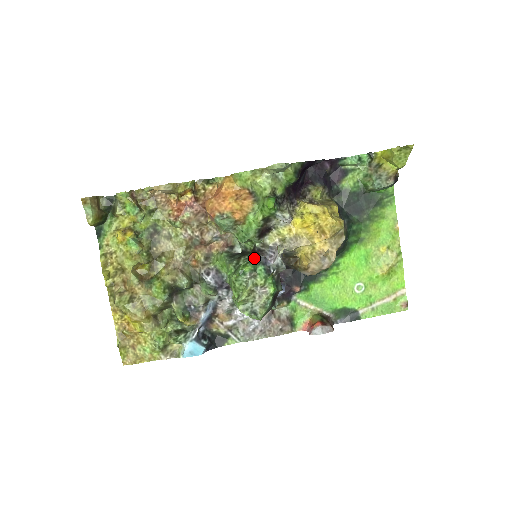
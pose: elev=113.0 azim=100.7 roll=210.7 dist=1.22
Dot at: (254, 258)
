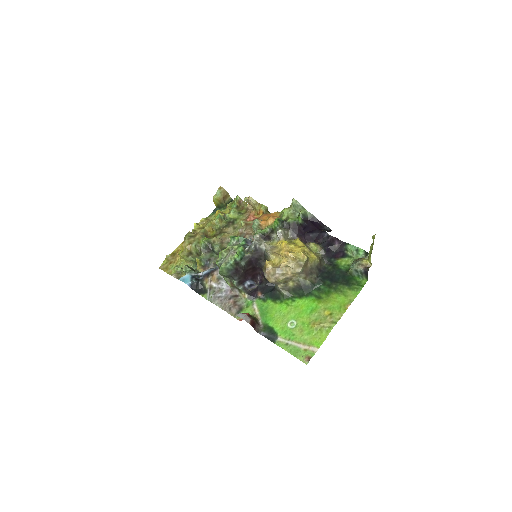
Dot at: occluded
